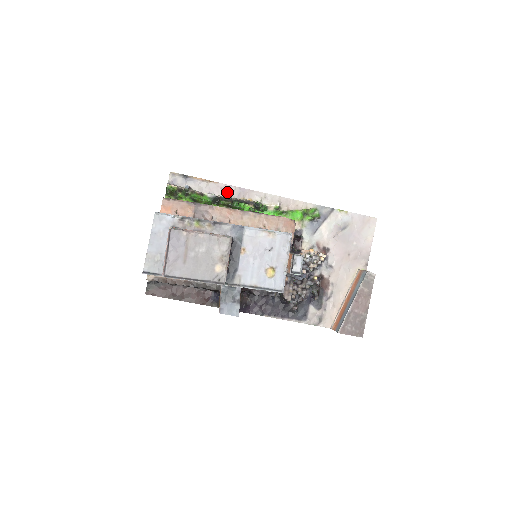
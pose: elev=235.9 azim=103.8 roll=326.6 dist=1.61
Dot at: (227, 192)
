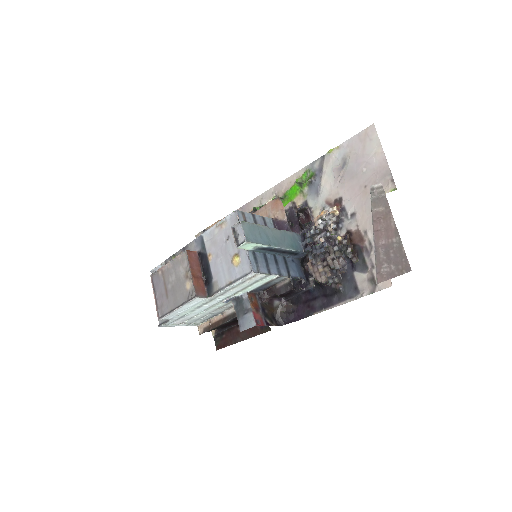
Dot at: occluded
